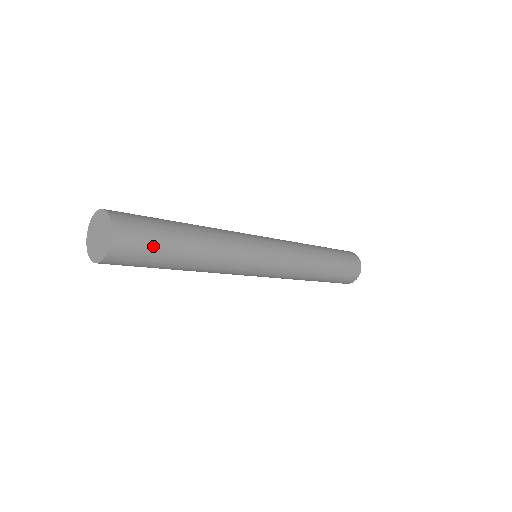
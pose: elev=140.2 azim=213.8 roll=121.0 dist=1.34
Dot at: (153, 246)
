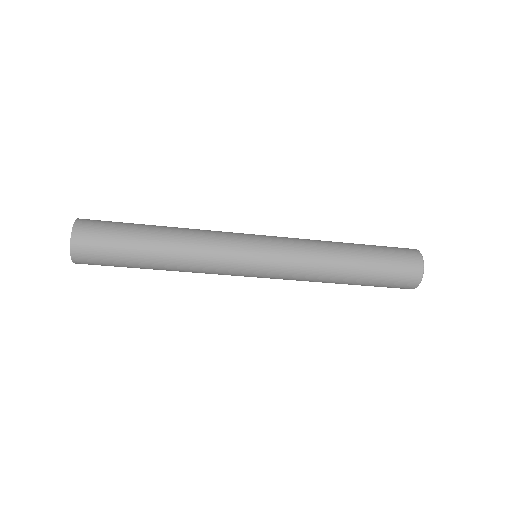
Dot at: (113, 237)
